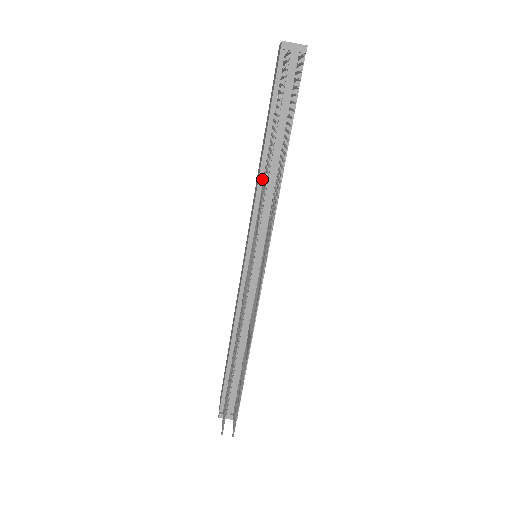
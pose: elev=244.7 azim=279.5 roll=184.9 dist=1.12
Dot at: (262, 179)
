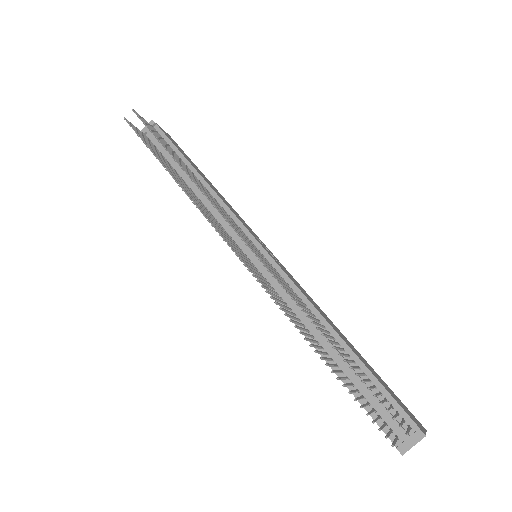
Dot at: occluded
